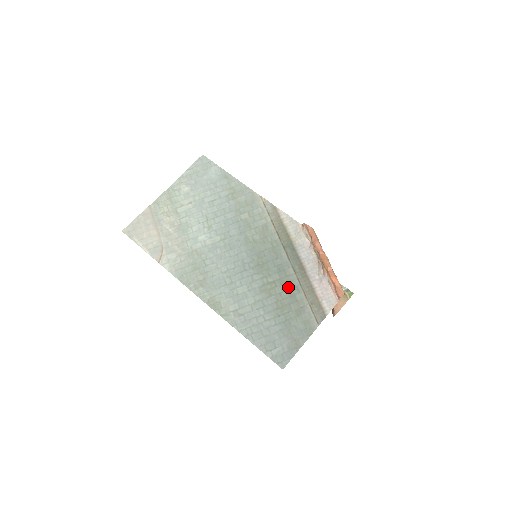
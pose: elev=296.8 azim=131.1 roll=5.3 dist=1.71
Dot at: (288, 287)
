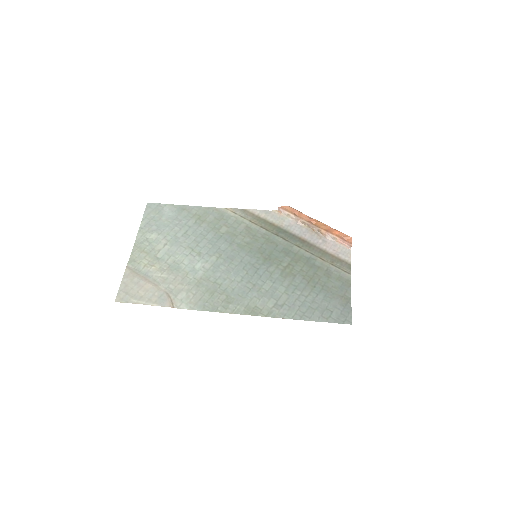
Dot at: (304, 261)
